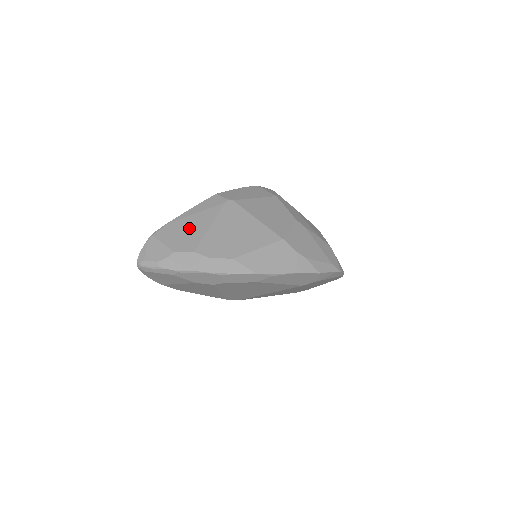
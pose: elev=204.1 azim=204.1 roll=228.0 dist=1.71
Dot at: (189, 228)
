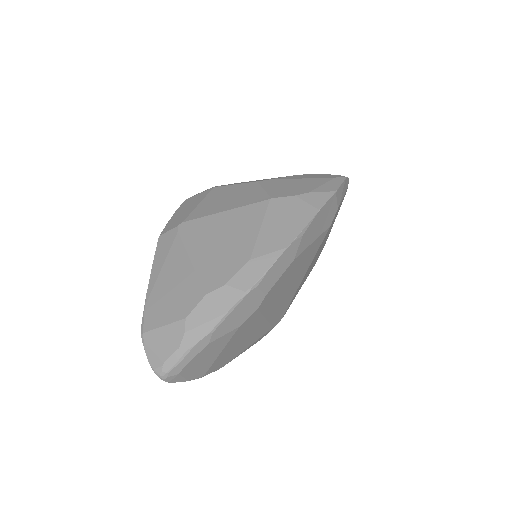
Dot at: (172, 285)
